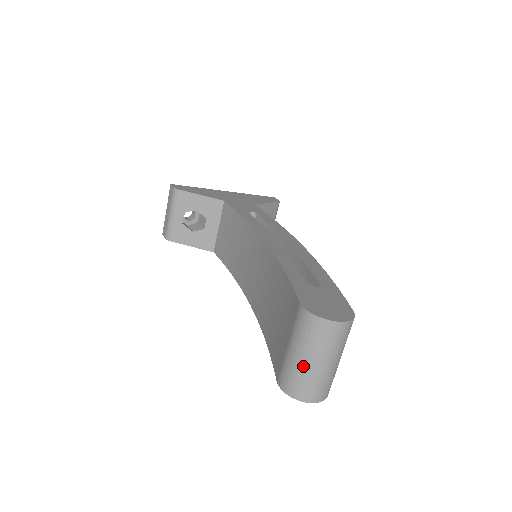
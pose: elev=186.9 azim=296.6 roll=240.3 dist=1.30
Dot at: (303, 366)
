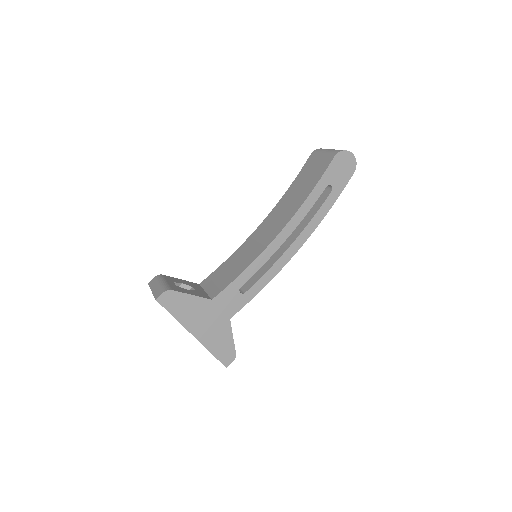
Dot at: occluded
